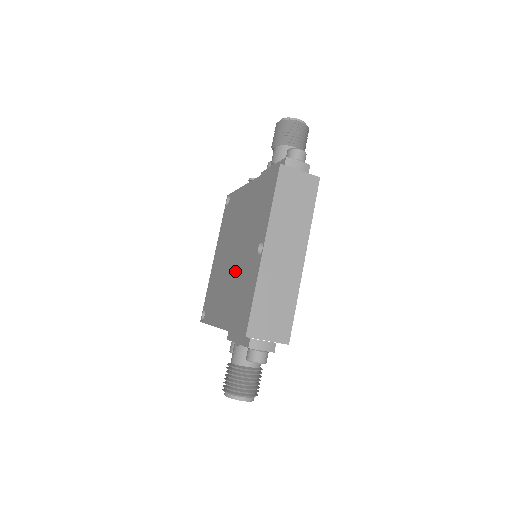
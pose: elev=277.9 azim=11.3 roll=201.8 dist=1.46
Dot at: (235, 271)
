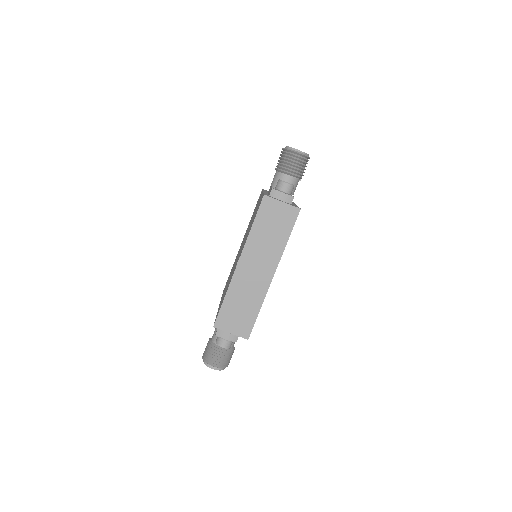
Dot at: (234, 266)
